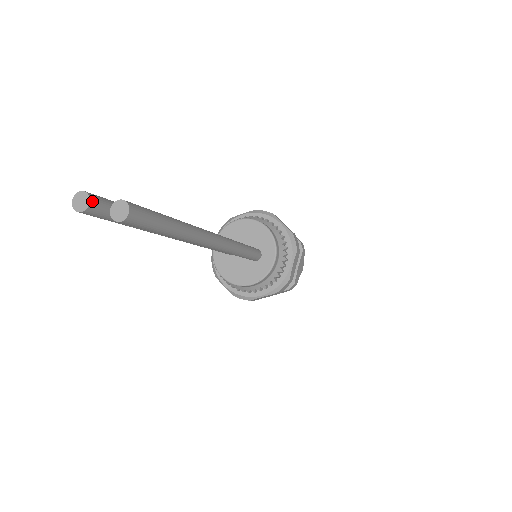
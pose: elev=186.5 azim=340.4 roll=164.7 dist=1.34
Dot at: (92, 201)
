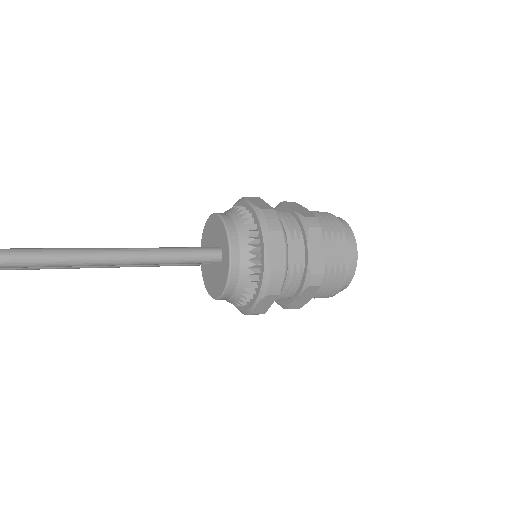
Dot at: out of frame
